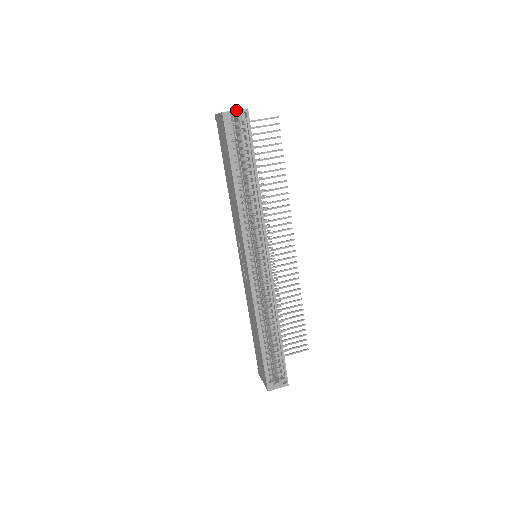
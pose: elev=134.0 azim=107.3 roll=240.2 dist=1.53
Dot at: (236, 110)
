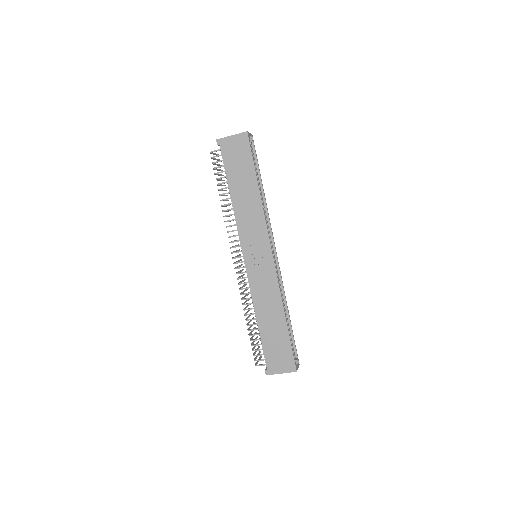
Dot at: (250, 133)
